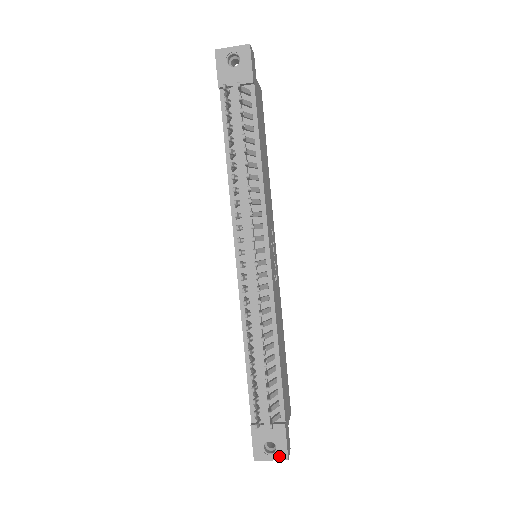
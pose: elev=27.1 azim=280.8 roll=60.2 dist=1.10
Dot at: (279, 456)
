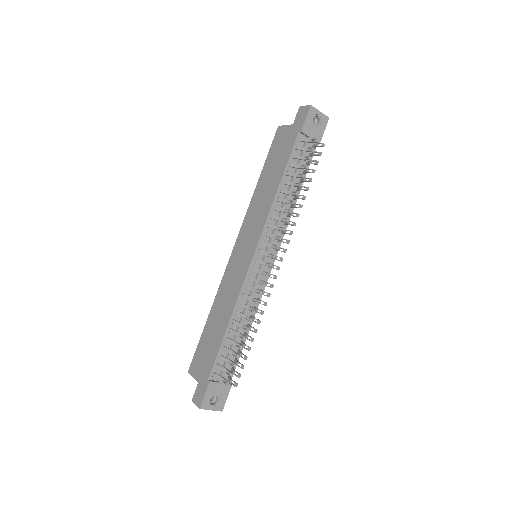
Dot at: (218, 408)
